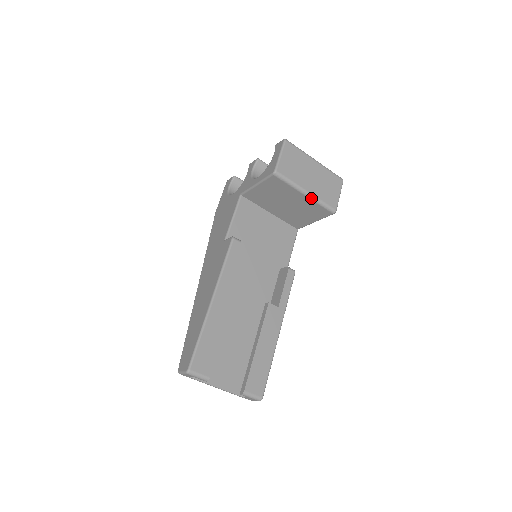
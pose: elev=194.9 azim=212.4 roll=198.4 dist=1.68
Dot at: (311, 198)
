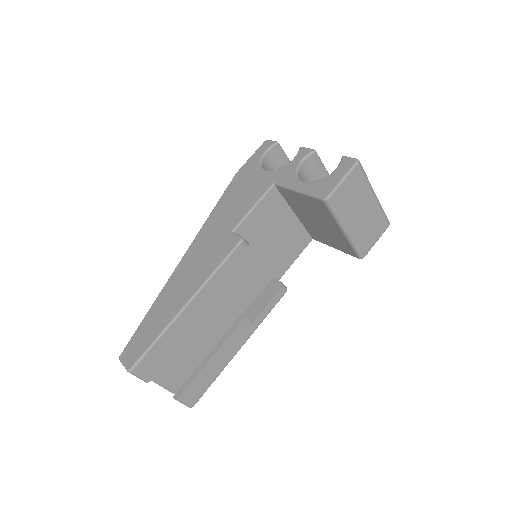
Dot at: (347, 237)
